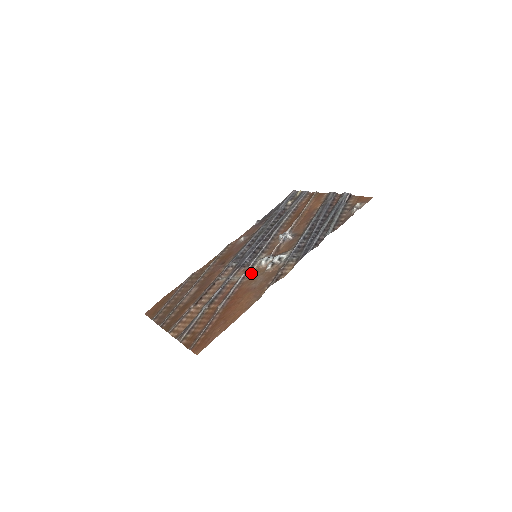
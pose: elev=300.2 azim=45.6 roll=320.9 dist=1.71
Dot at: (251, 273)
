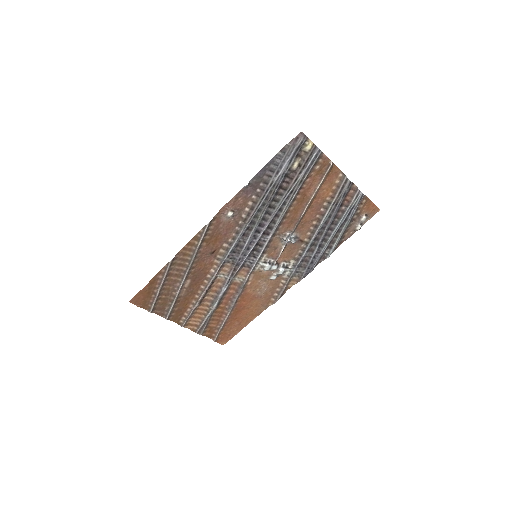
Dot at: (253, 277)
